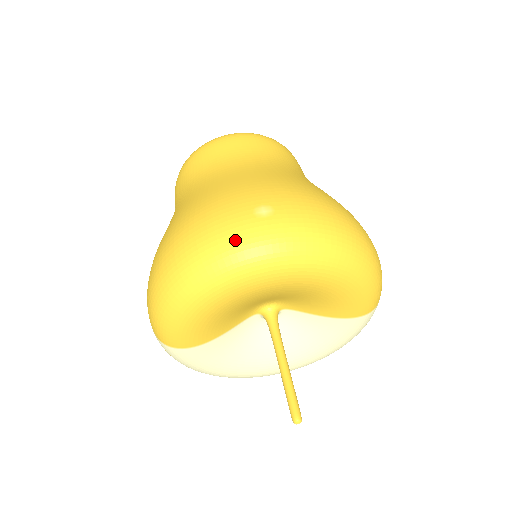
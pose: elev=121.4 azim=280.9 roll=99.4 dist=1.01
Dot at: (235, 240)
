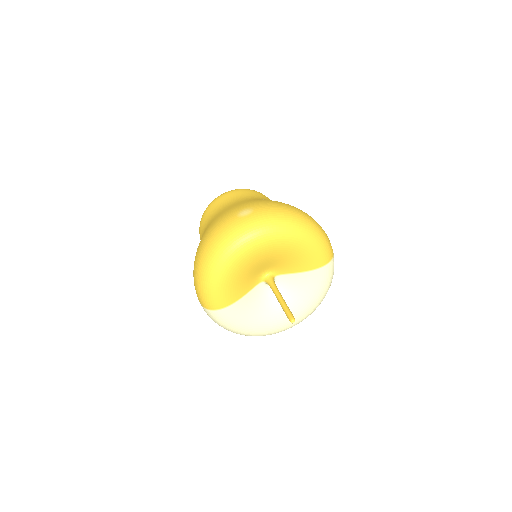
Dot at: (233, 229)
